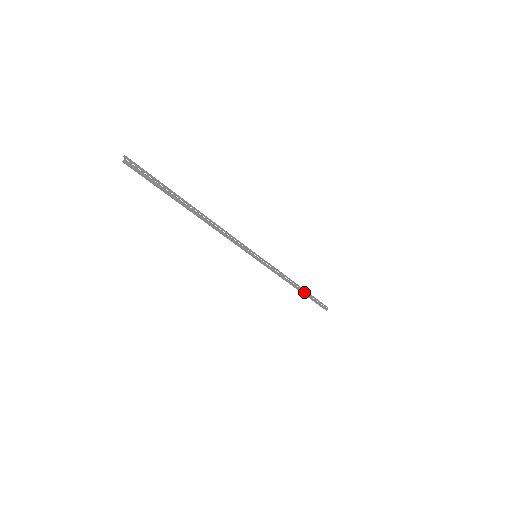
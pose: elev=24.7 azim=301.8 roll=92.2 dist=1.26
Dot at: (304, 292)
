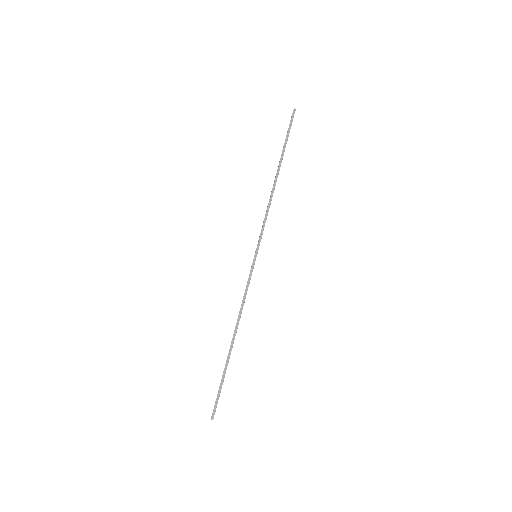
Dot at: (230, 354)
